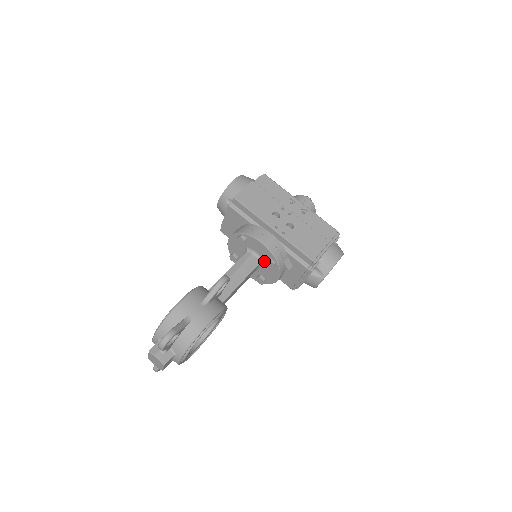
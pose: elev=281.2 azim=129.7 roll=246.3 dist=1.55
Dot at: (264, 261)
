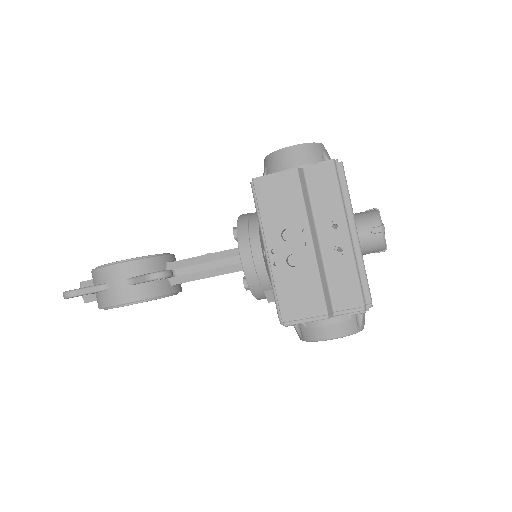
Dot at: occluded
